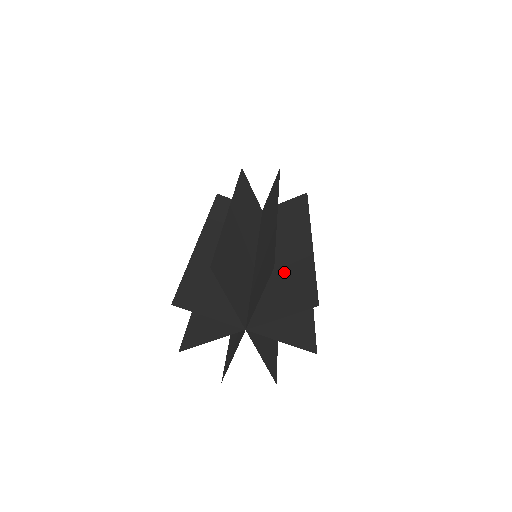
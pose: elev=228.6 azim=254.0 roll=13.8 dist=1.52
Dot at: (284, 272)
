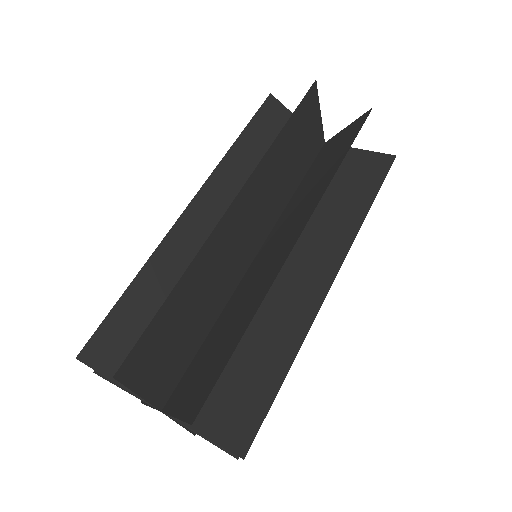
Dot at: (236, 314)
